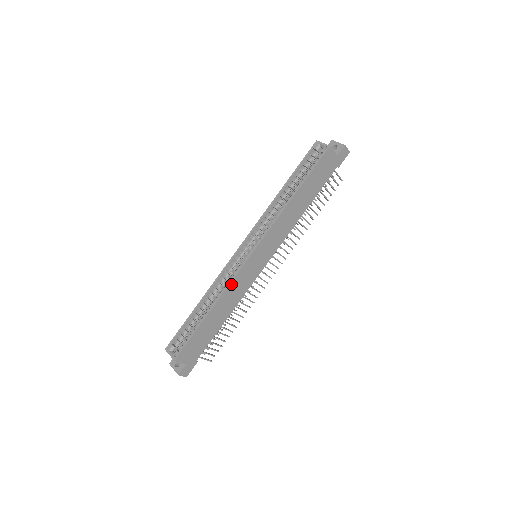
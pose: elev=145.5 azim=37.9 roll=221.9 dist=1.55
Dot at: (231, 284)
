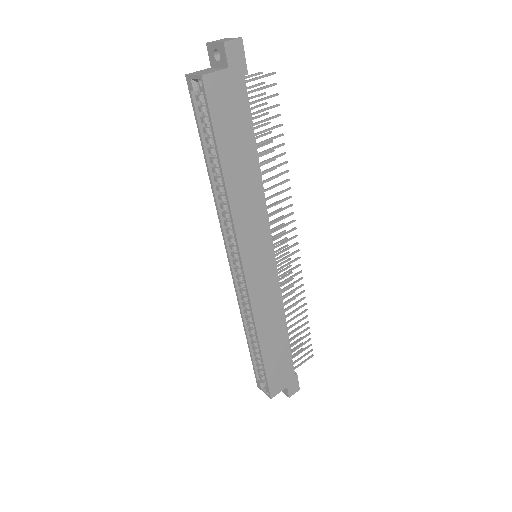
Dot at: (254, 311)
